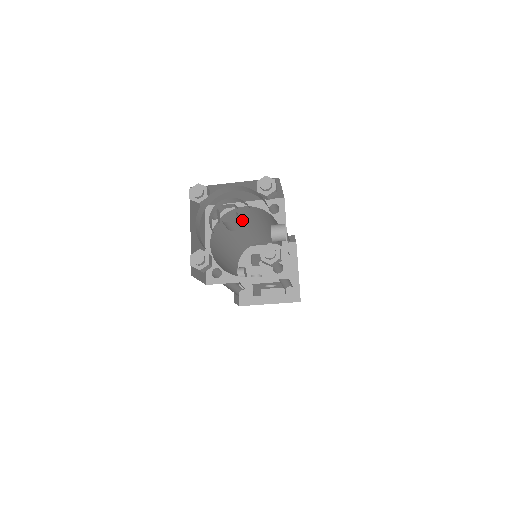
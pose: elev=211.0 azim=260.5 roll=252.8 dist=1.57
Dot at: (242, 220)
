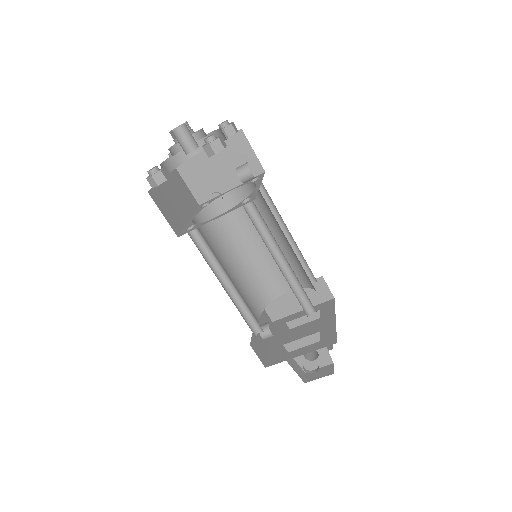
Dot at: (241, 226)
